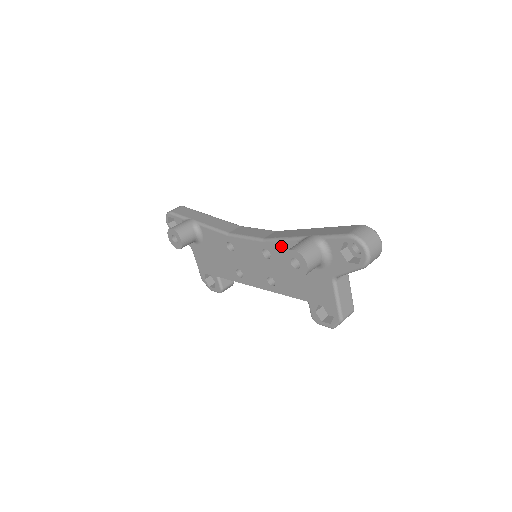
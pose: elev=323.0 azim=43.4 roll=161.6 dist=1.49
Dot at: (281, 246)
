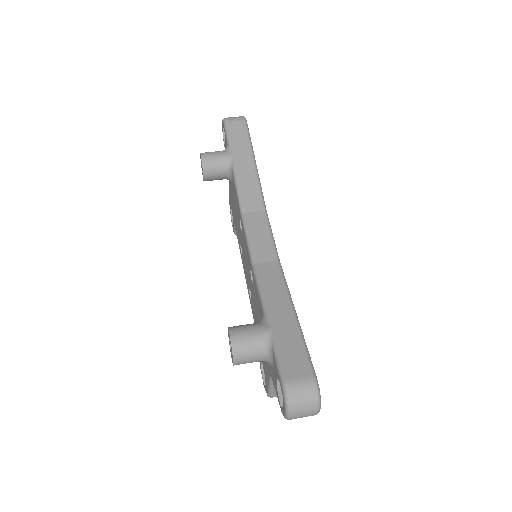
Dot at: (257, 293)
